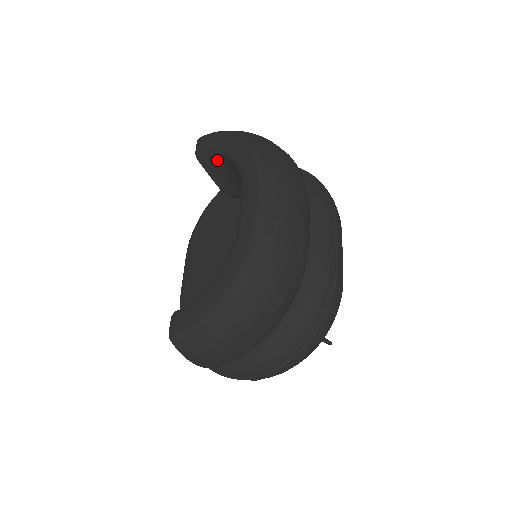
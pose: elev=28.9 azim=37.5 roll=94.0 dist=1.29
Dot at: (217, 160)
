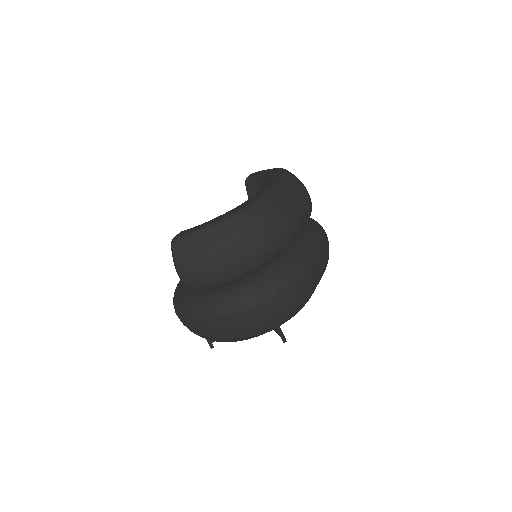
Dot at: (258, 183)
